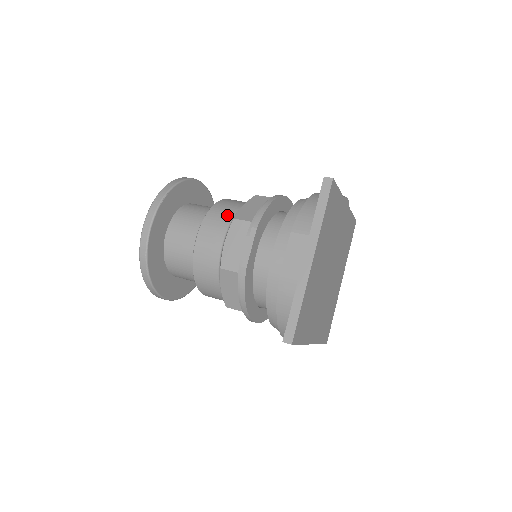
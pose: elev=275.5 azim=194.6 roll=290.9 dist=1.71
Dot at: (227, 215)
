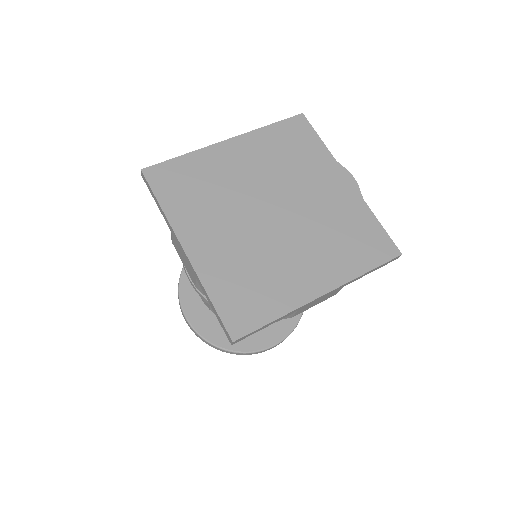
Dot at: occluded
